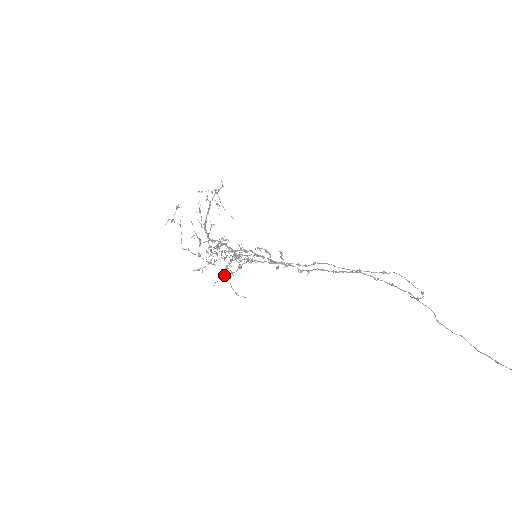
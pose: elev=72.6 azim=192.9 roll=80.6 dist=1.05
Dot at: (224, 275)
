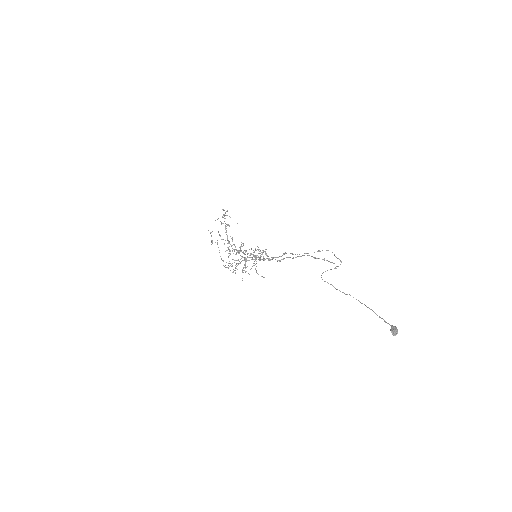
Dot at: occluded
